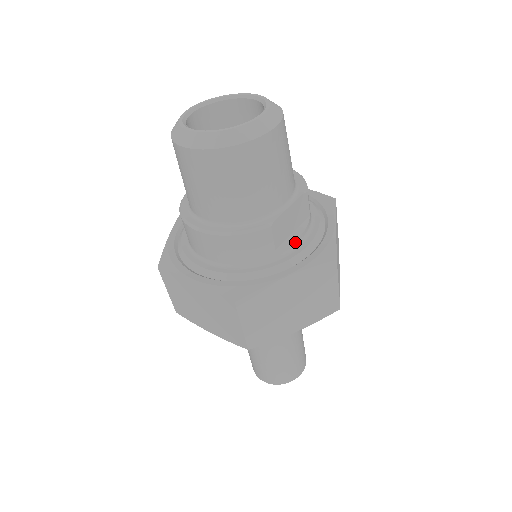
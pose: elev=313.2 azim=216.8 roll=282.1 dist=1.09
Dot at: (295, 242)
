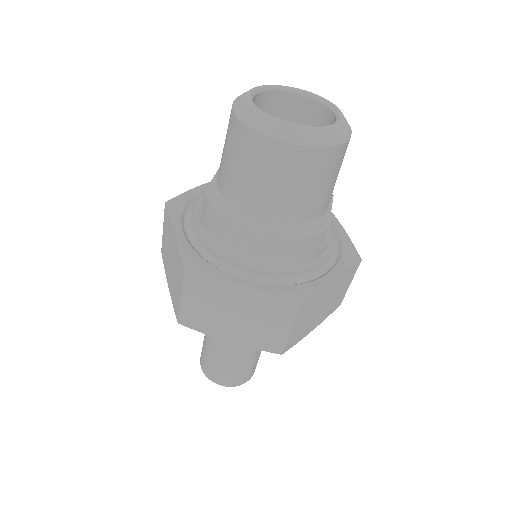
Dot at: (327, 243)
